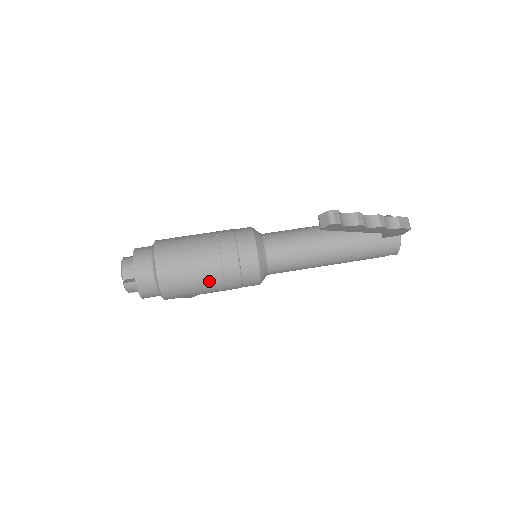
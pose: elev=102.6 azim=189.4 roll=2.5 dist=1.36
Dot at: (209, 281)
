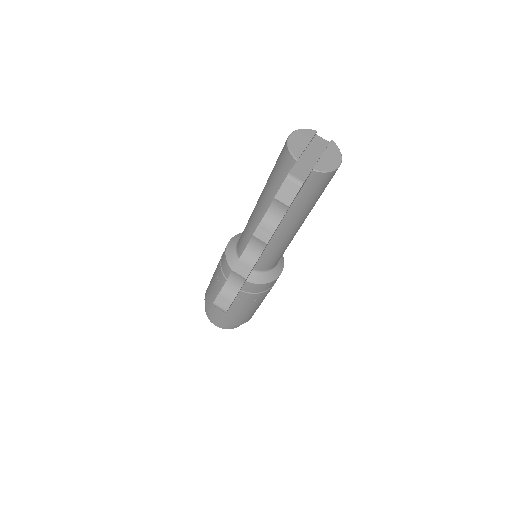
Dot at: (251, 307)
